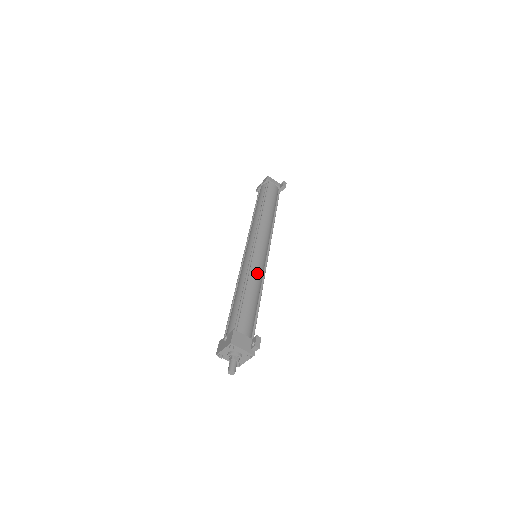
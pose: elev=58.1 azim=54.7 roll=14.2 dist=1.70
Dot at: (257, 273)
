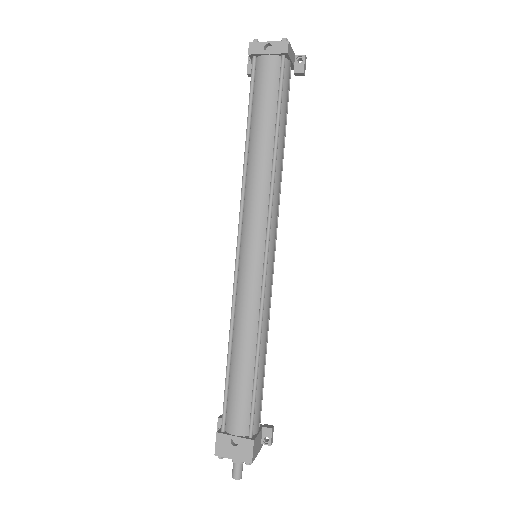
Dot at: (268, 312)
